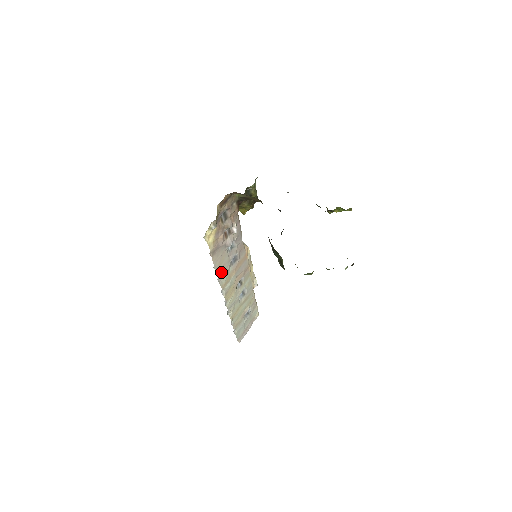
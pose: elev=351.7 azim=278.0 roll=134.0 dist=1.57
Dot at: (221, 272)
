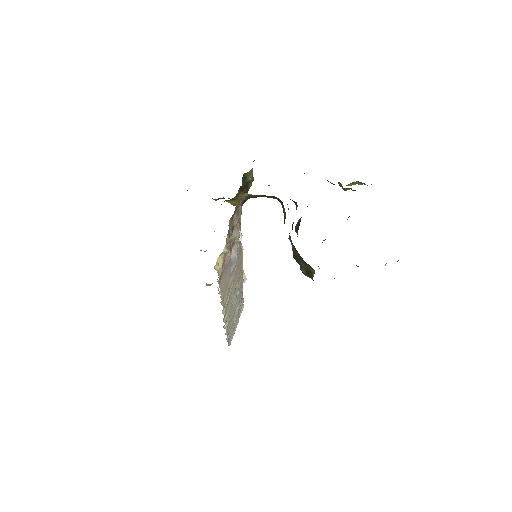
Dot at: (224, 292)
